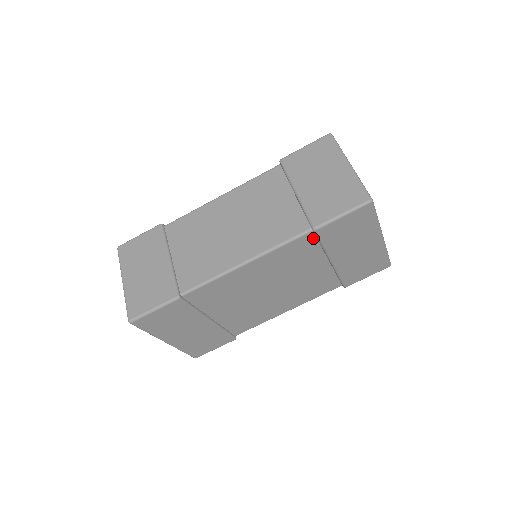
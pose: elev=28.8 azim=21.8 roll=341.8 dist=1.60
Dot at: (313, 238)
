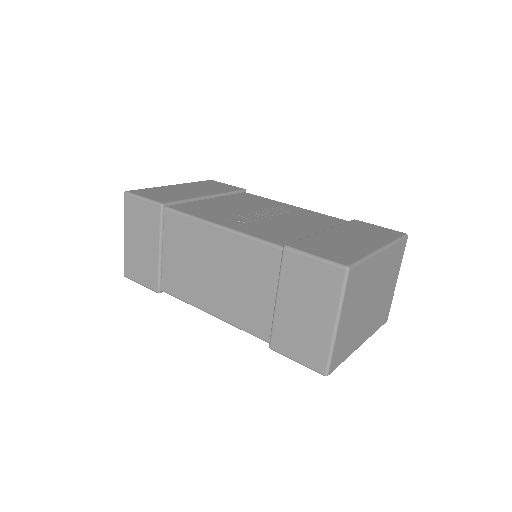
Dot at: occluded
